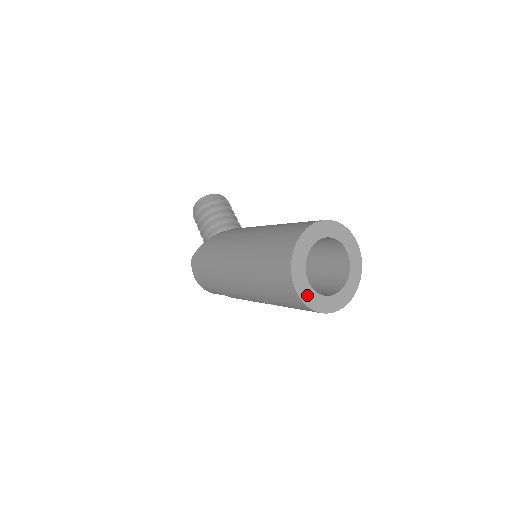
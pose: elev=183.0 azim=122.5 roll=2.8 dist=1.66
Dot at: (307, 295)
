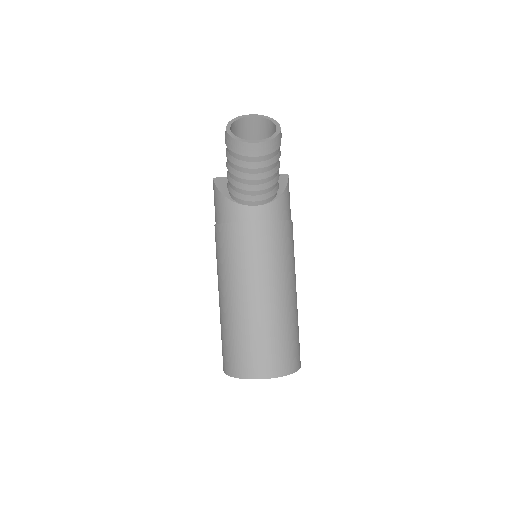
Dot at: occluded
